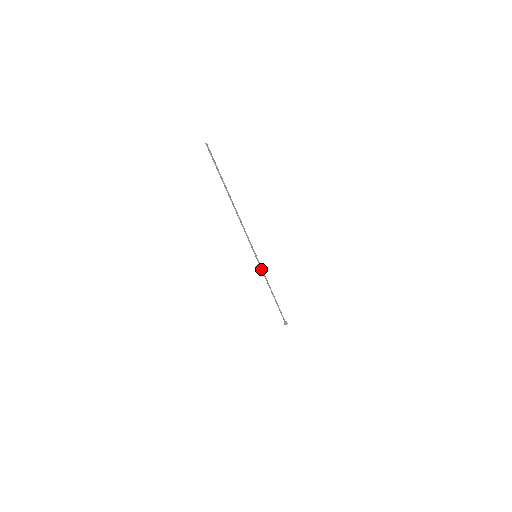
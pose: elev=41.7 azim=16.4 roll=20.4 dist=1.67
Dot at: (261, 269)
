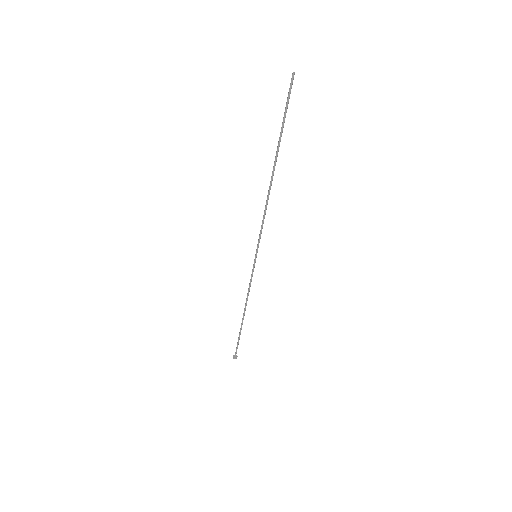
Dot at: (251, 275)
